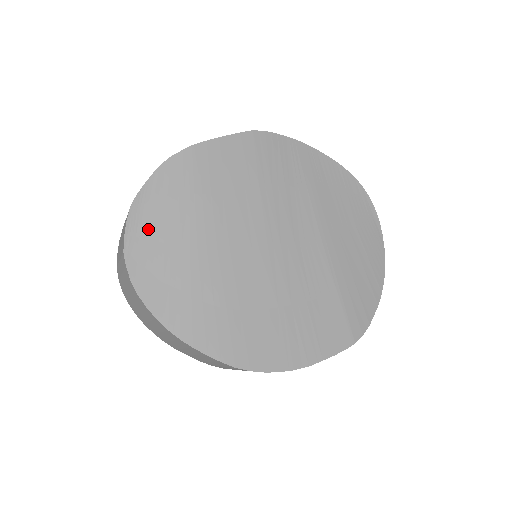
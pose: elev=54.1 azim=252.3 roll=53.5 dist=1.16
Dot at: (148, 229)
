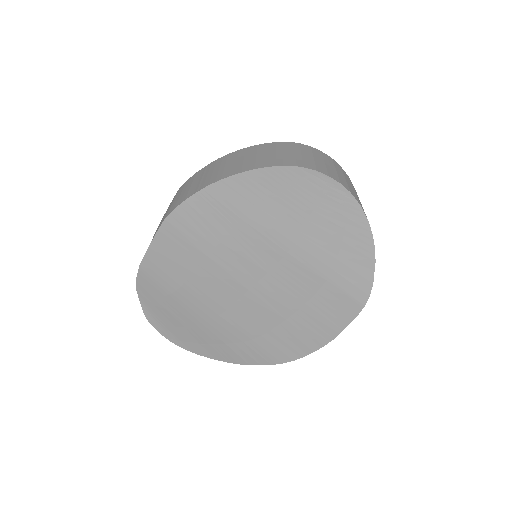
Dot at: (168, 324)
